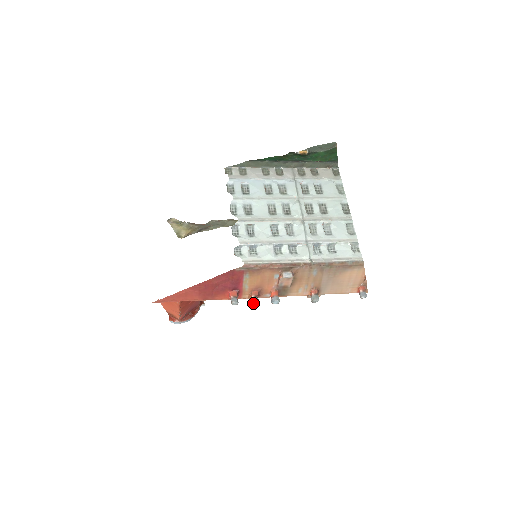
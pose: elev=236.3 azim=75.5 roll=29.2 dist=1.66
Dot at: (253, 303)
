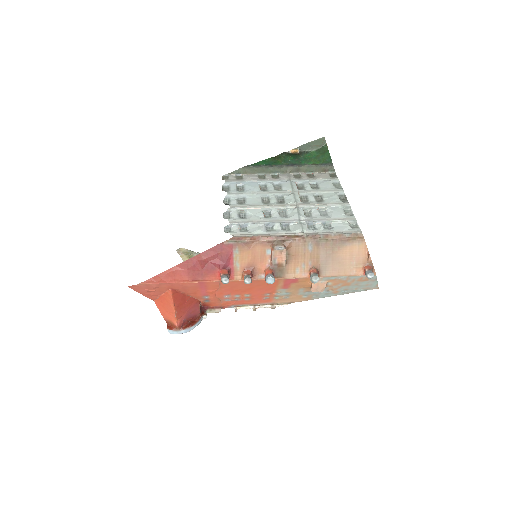
Dot at: (245, 281)
